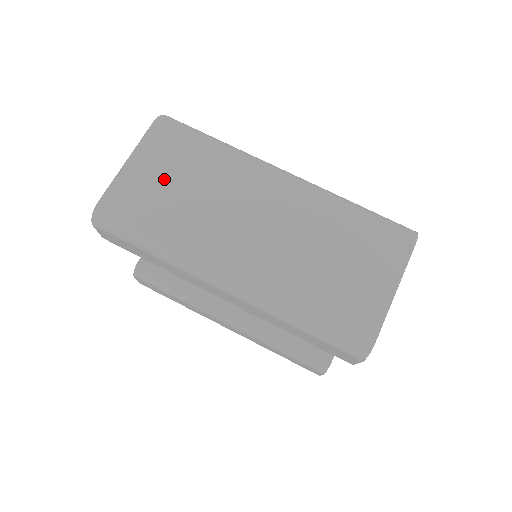
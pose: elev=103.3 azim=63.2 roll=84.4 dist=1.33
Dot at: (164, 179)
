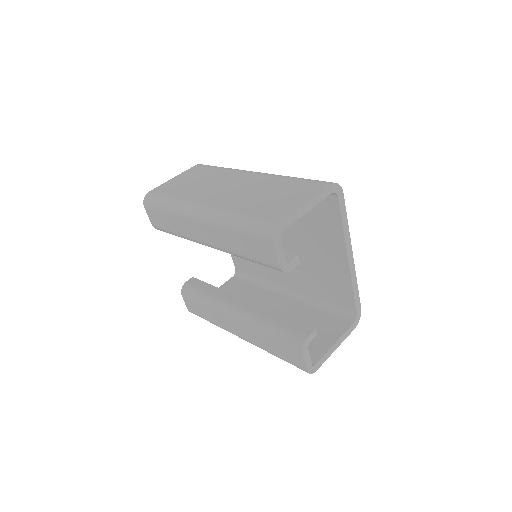
Dot at: (188, 181)
